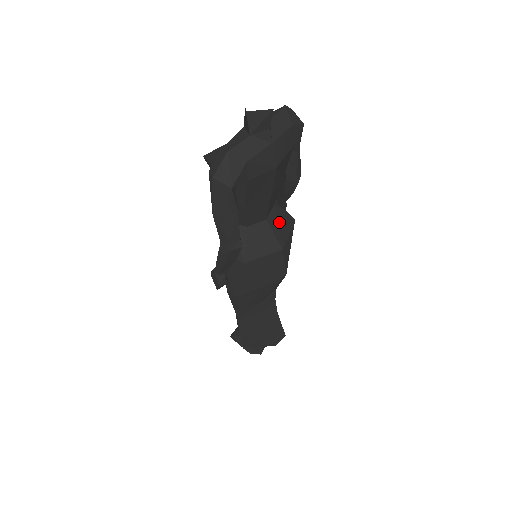
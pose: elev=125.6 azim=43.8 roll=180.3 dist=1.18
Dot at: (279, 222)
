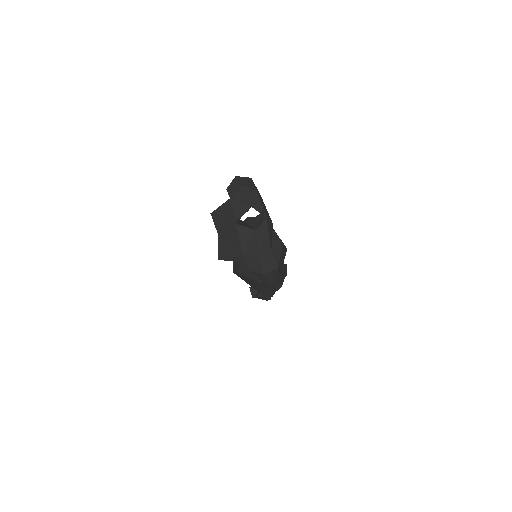
Dot at: occluded
